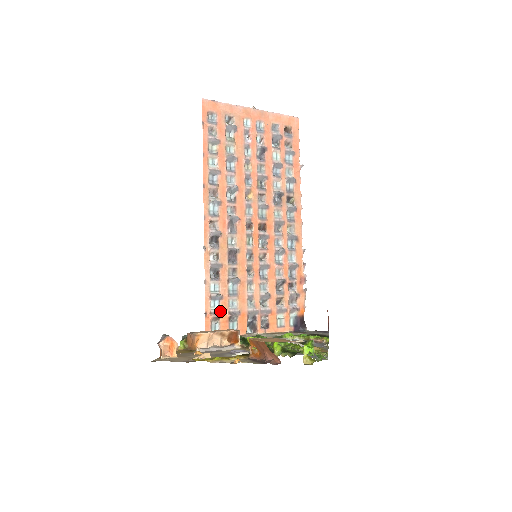
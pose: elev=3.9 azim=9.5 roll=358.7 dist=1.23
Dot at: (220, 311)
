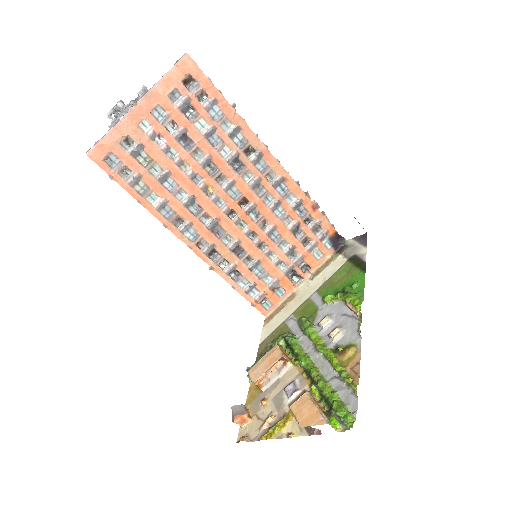
Dot at: (262, 293)
